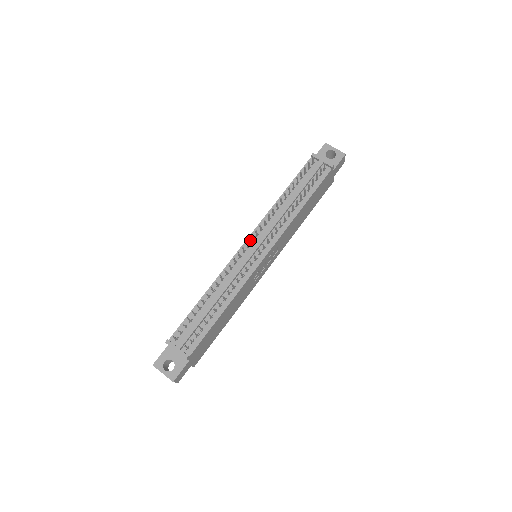
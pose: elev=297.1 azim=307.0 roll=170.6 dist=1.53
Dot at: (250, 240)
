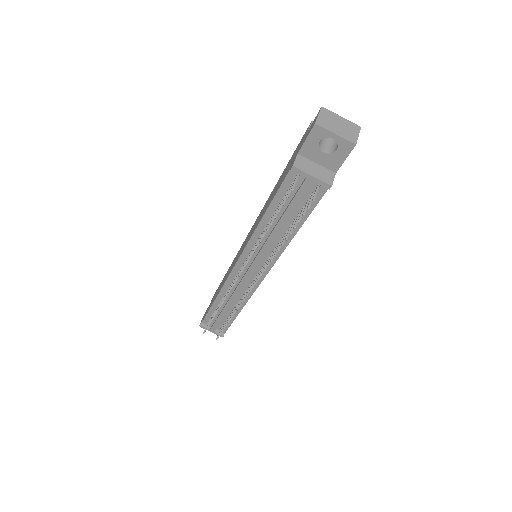
Dot at: (241, 263)
